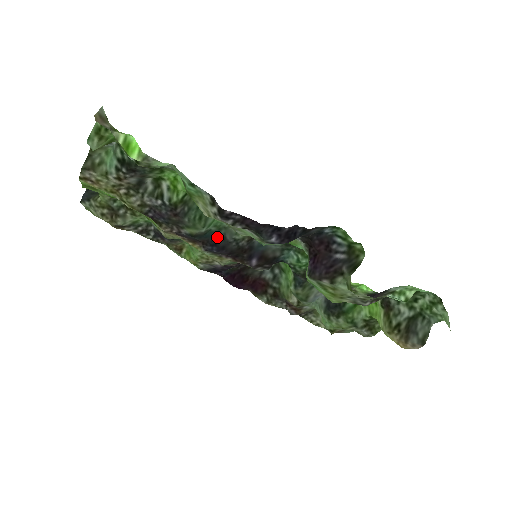
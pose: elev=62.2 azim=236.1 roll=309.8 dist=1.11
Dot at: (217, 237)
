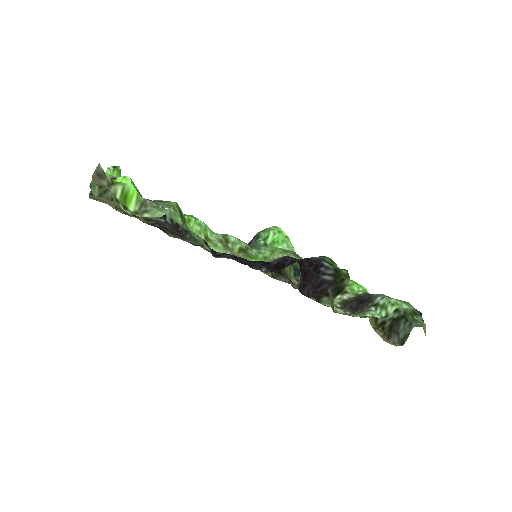
Dot at: occluded
